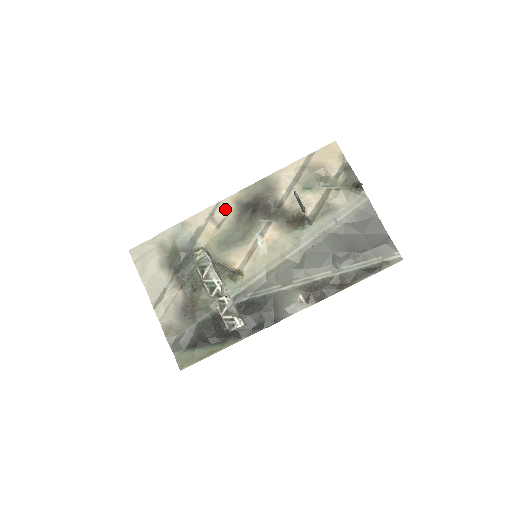
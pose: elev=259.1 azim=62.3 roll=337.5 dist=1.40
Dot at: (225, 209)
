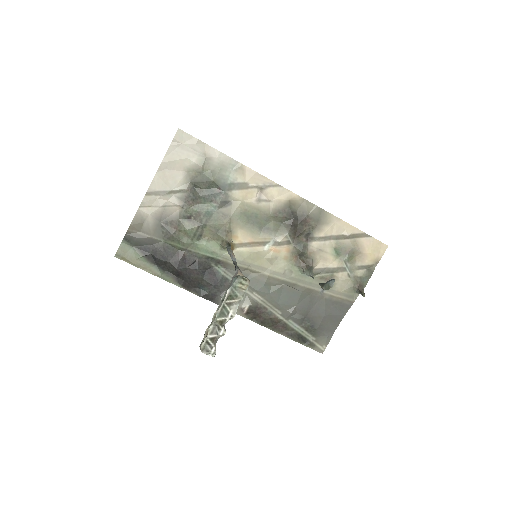
Dot at: (277, 195)
